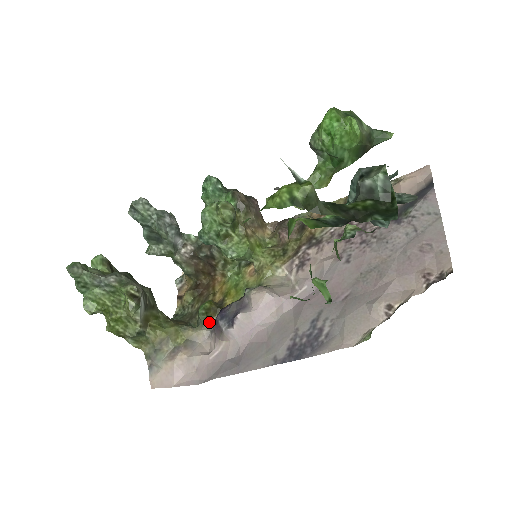
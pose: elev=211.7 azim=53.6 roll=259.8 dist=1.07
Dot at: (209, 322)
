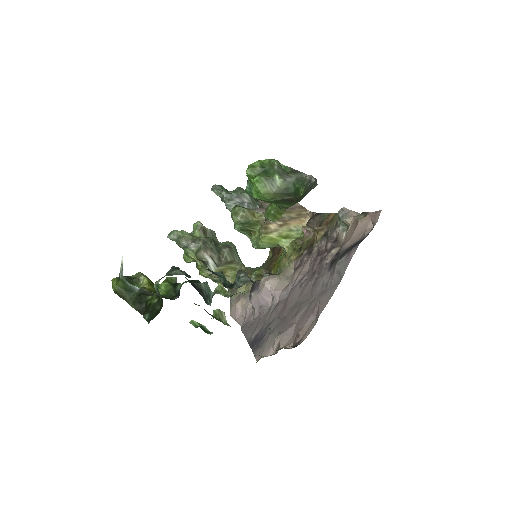
Dot at: occluded
